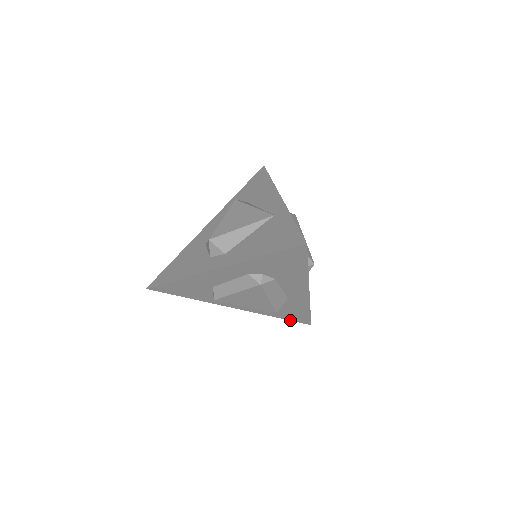
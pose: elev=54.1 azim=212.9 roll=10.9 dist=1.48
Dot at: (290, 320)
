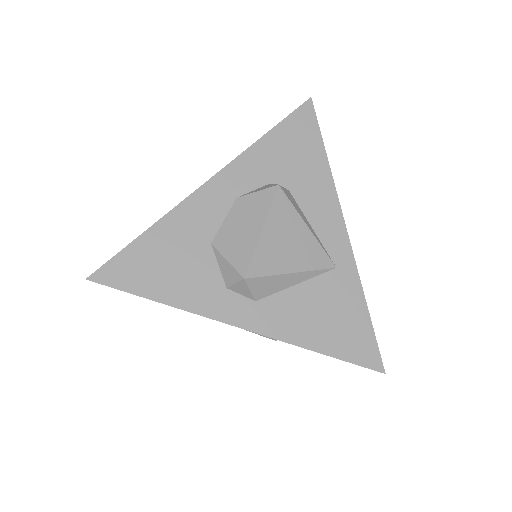
Dot at: occluded
